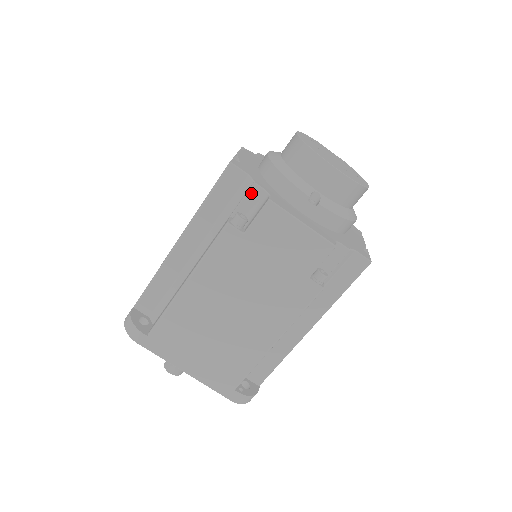
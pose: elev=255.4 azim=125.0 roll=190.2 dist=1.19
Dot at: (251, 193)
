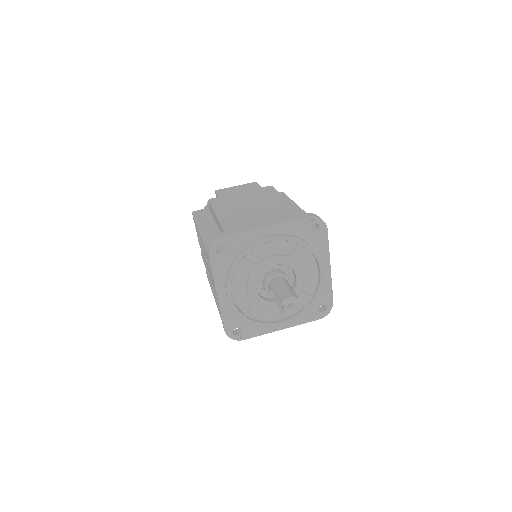
Dot at: occluded
